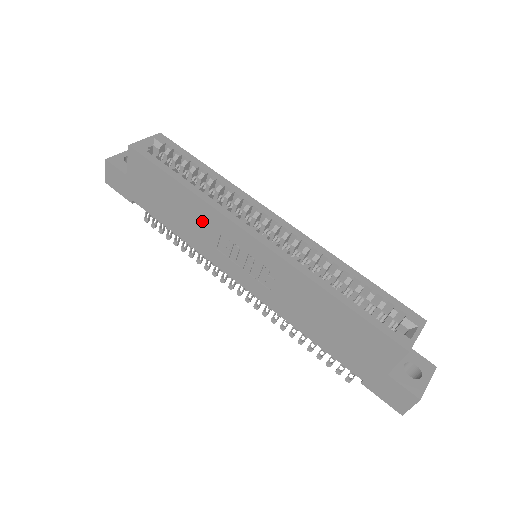
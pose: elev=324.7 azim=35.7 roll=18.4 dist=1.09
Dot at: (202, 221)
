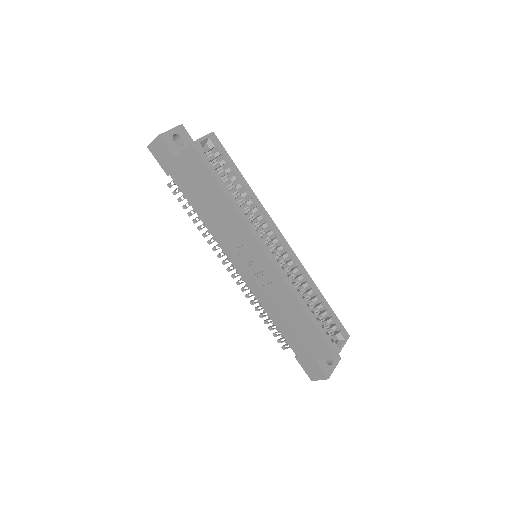
Dot at: (230, 224)
